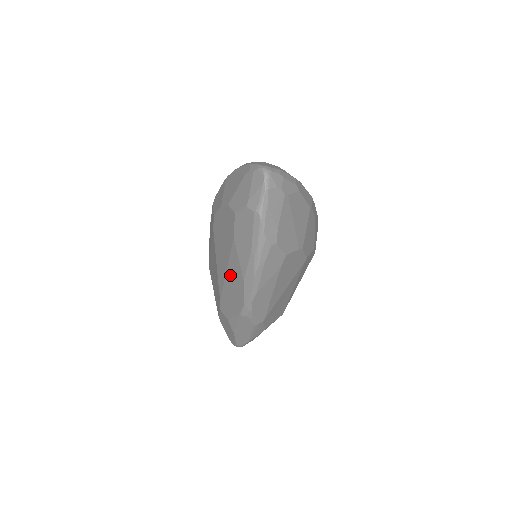
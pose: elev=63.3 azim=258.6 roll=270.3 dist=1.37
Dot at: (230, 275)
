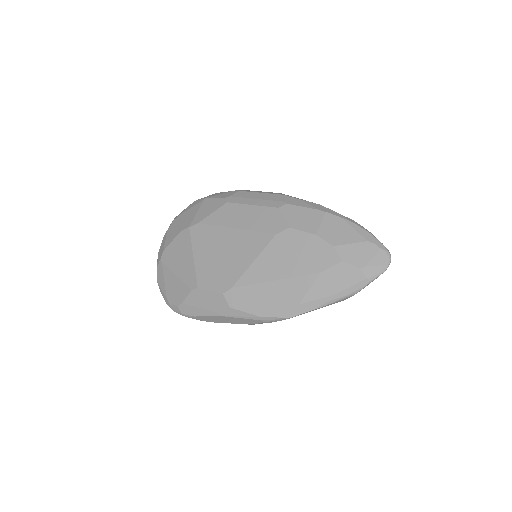
Dot at: (280, 287)
